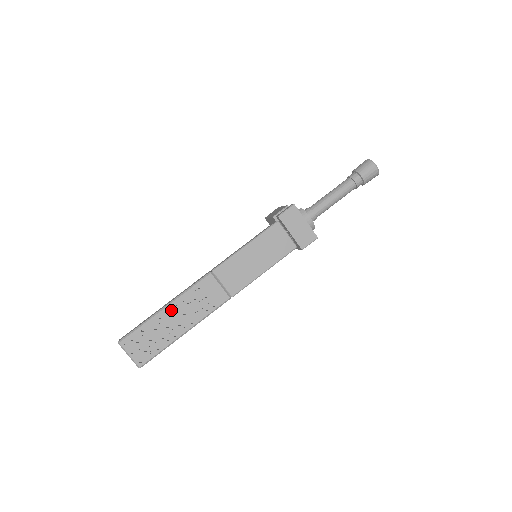
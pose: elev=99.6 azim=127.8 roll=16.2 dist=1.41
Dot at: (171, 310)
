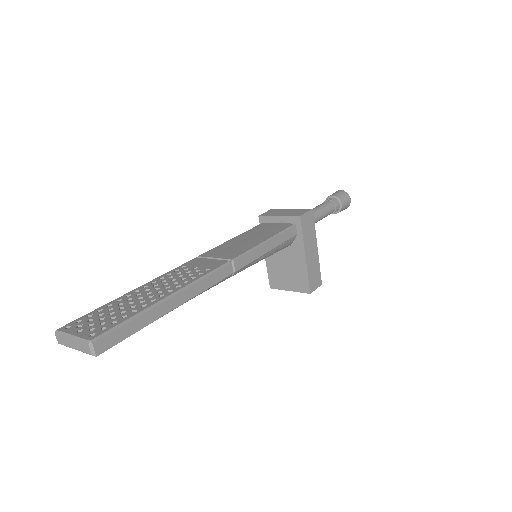
Dot at: (145, 288)
